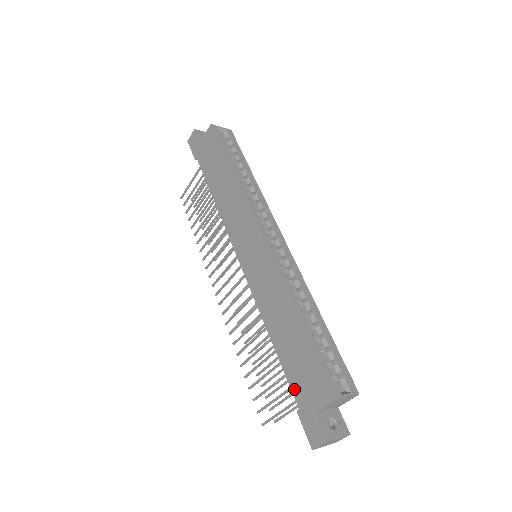
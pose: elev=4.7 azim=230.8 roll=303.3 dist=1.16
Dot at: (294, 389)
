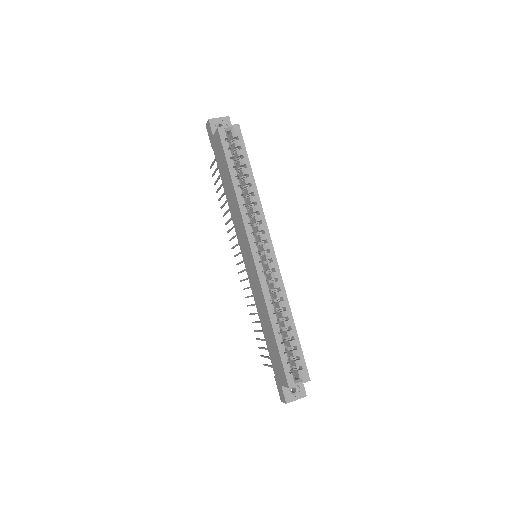
Dot at: (272, 364)
